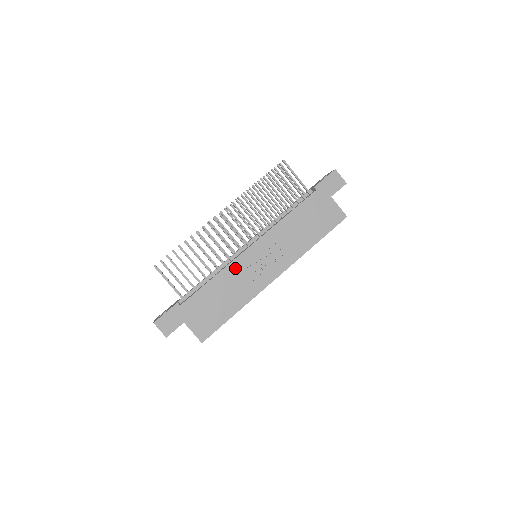
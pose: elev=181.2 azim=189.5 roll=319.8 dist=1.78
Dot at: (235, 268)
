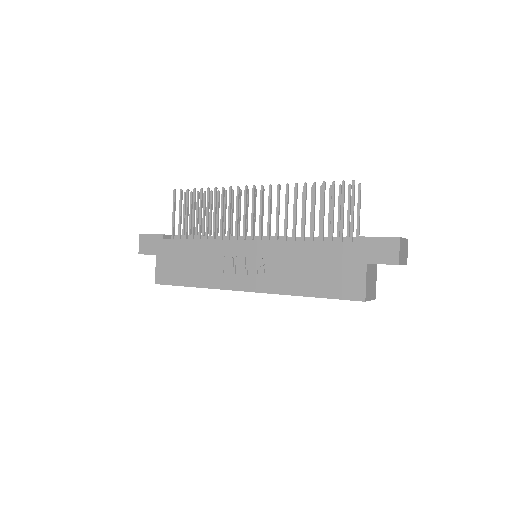
Dot at: (221, 248)
